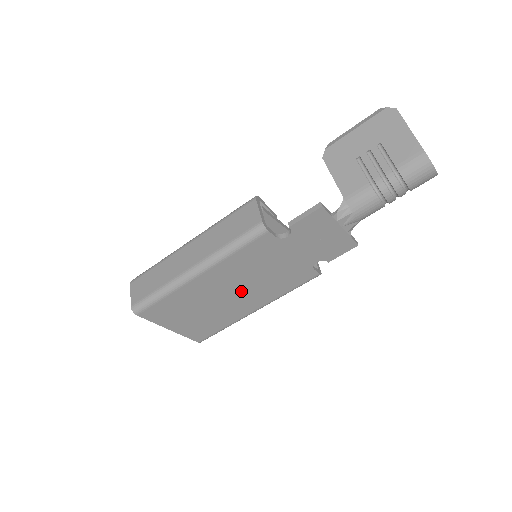
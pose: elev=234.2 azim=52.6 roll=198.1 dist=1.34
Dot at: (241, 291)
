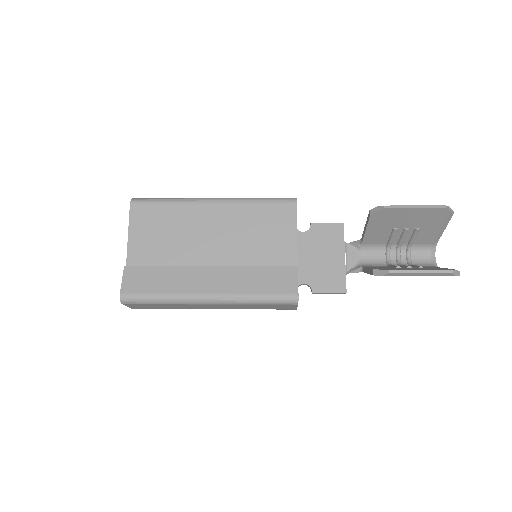
Dot at: occluded
